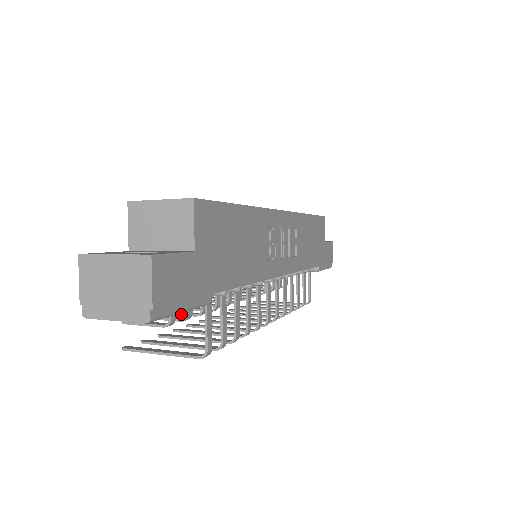
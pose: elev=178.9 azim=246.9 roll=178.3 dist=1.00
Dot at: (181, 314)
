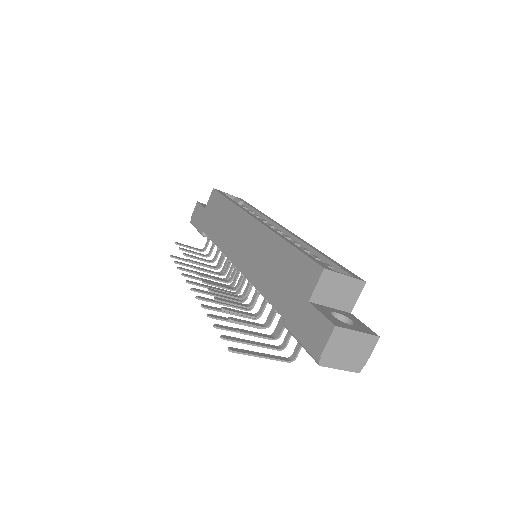
Dot at: (244, 314)
